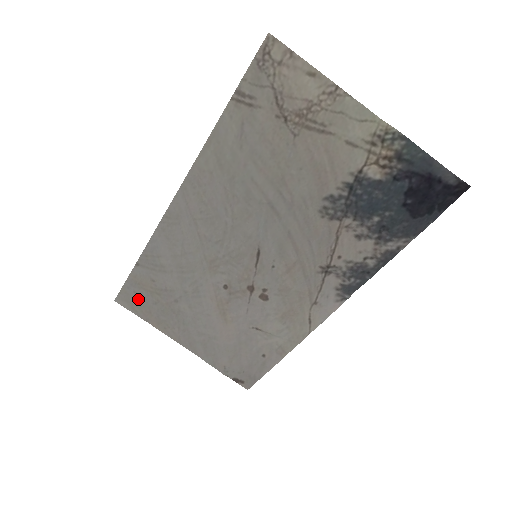
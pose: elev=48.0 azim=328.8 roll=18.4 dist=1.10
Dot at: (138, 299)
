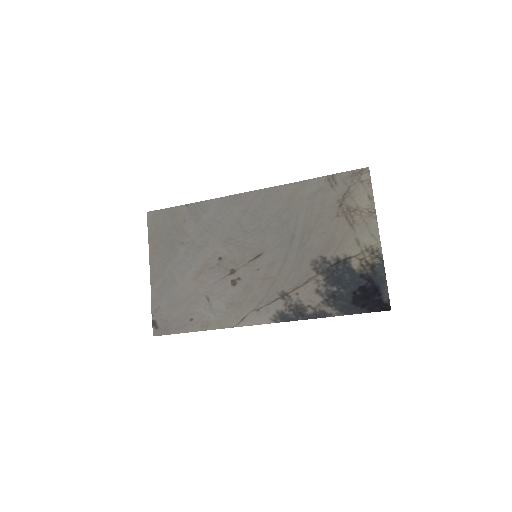
Dot at: (162, 223)
